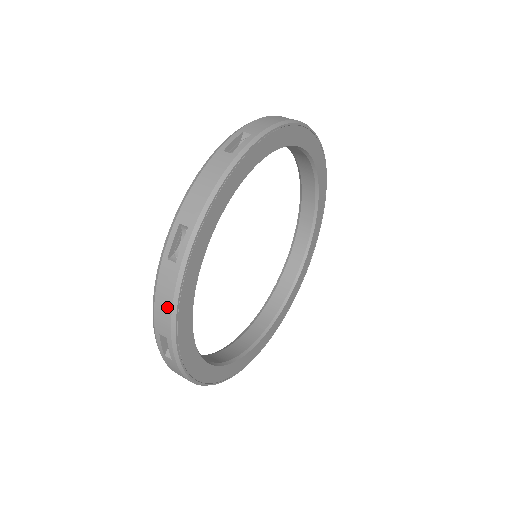
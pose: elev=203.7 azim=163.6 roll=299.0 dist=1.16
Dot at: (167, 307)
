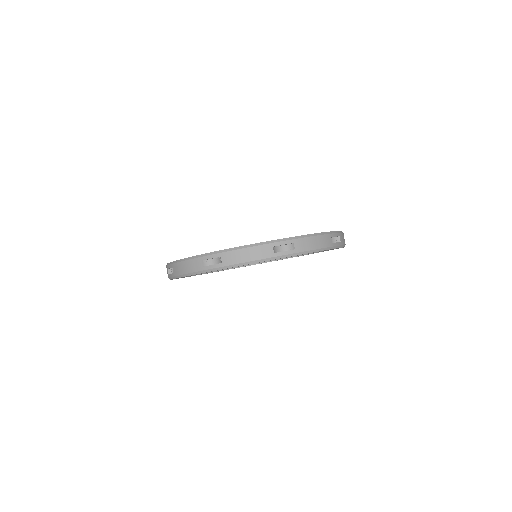
Dot at: (245, 258)
